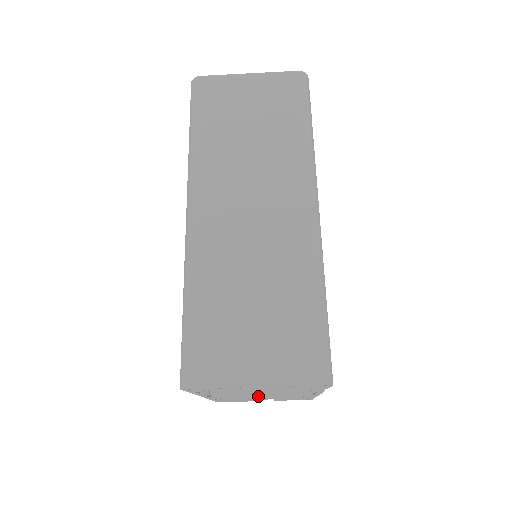
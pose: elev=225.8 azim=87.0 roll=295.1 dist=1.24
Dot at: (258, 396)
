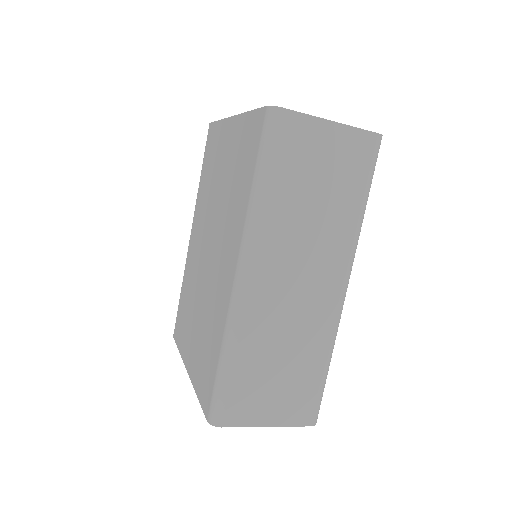
Dot at: occluded
